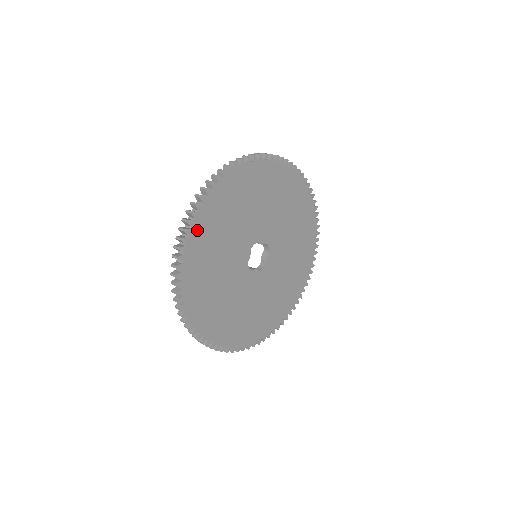
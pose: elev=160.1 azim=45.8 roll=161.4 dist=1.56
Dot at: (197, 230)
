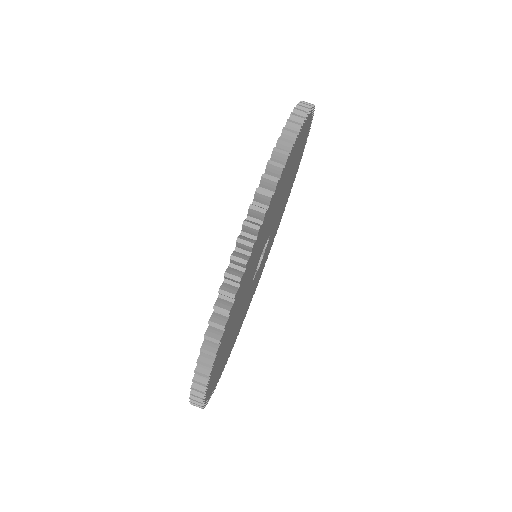
Dot at: (224, 365)
